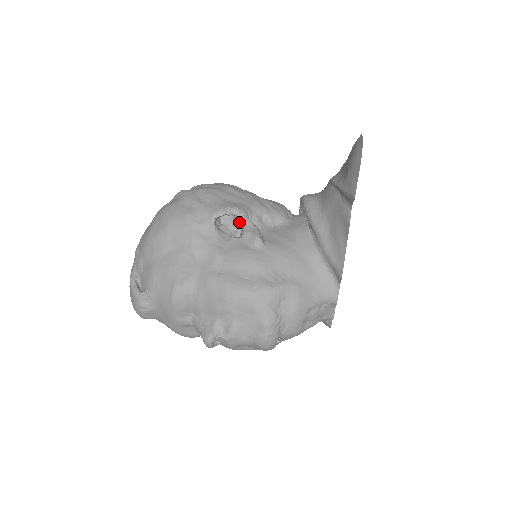
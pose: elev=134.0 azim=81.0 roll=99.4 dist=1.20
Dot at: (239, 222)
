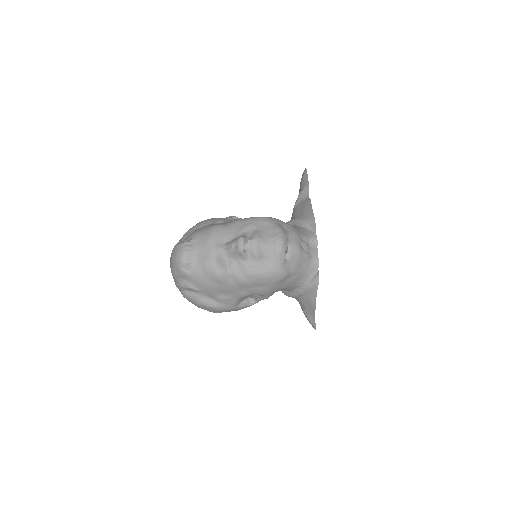
Dot at: occluded
